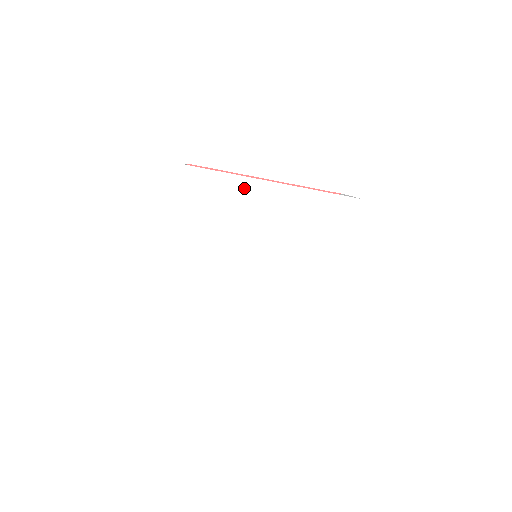
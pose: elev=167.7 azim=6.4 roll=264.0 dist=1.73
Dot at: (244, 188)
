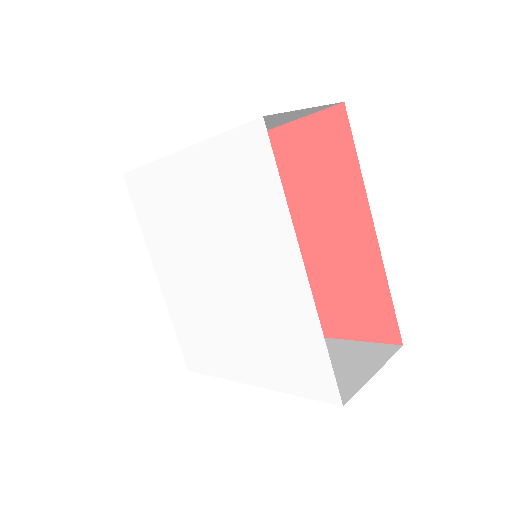
Dot at: (278, 222)
